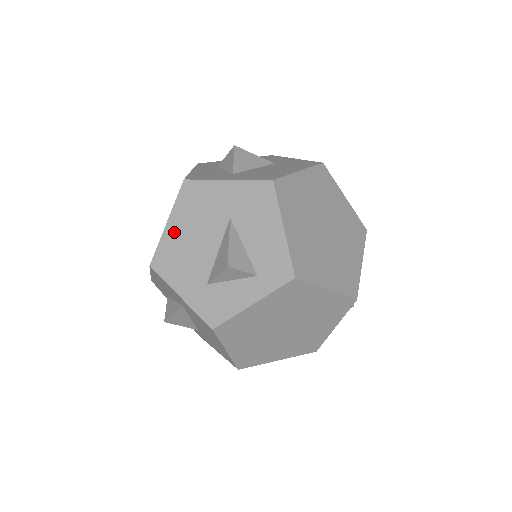
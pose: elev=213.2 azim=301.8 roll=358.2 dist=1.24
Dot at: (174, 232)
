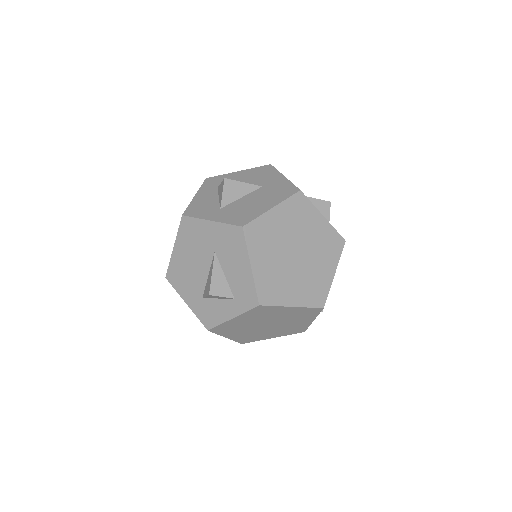
Dot at: (179, 255)
